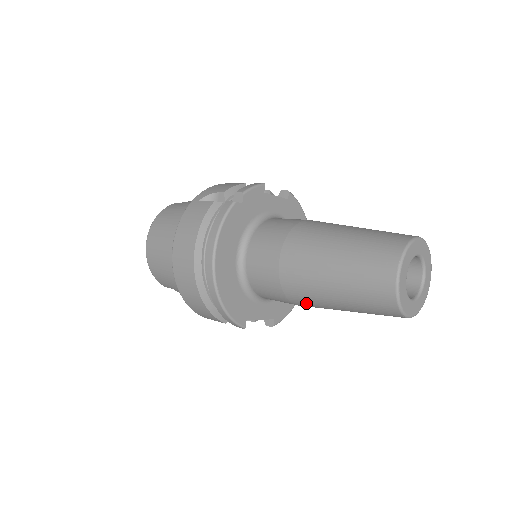
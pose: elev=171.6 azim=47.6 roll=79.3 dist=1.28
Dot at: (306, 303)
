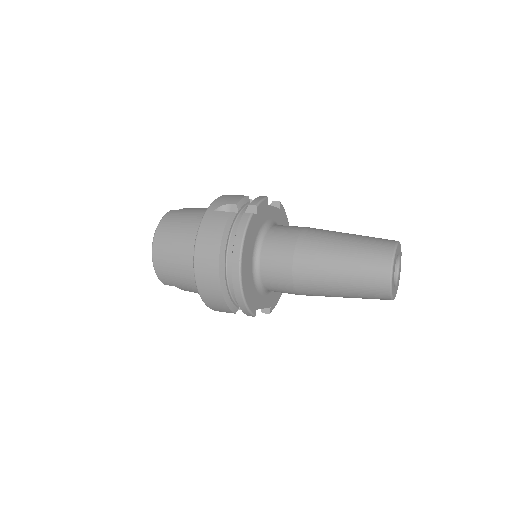
Dot at: (311, 293)
